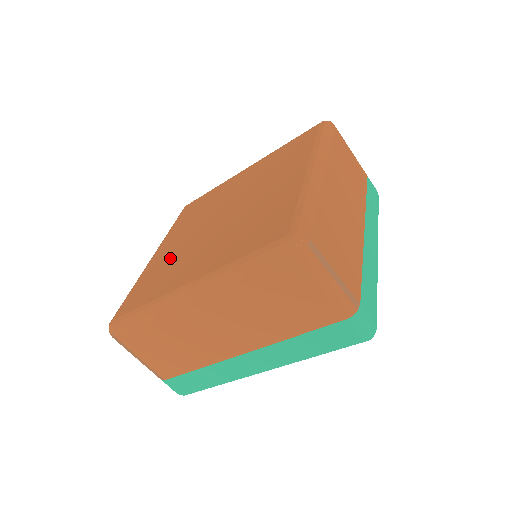
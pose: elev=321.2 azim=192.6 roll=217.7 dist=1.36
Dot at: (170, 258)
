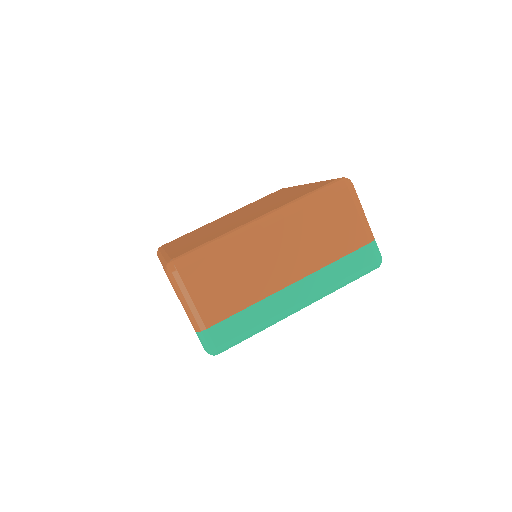
Dot at: occluded
